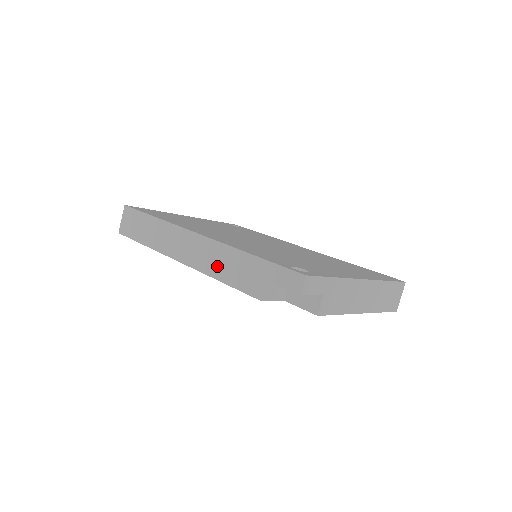
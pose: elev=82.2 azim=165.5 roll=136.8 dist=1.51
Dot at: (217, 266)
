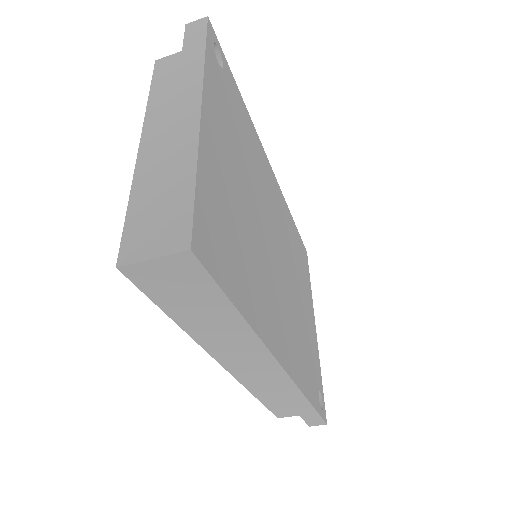
Dot at: (270, 394)
